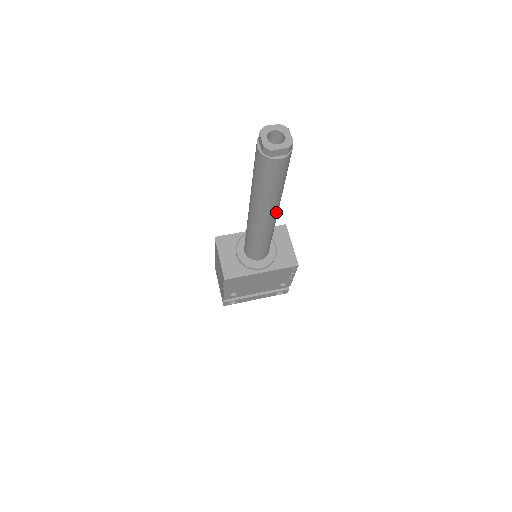
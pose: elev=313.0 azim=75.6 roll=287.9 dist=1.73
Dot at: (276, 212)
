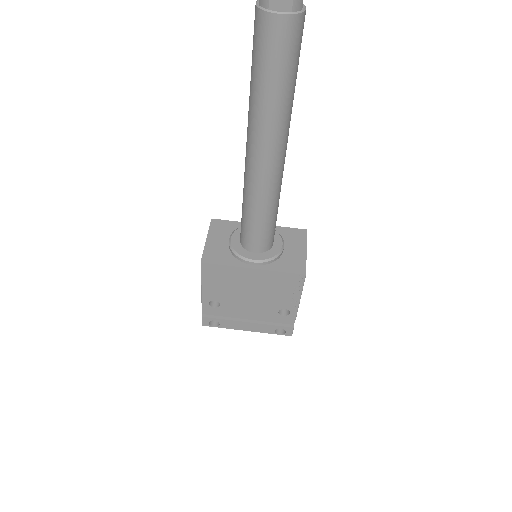
Dot at: (278, 151)
